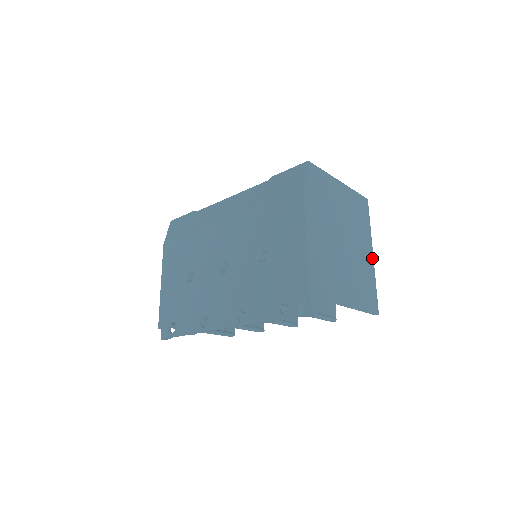
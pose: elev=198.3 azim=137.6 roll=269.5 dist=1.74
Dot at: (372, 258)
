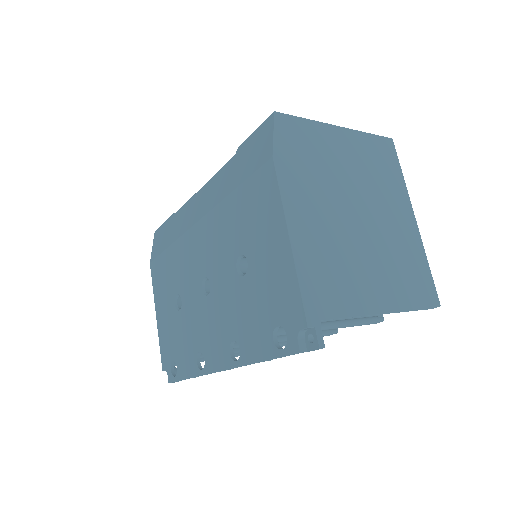
Dot at: (414, 224)
